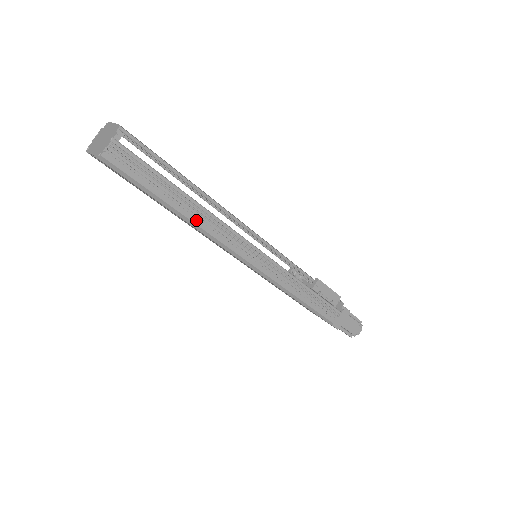
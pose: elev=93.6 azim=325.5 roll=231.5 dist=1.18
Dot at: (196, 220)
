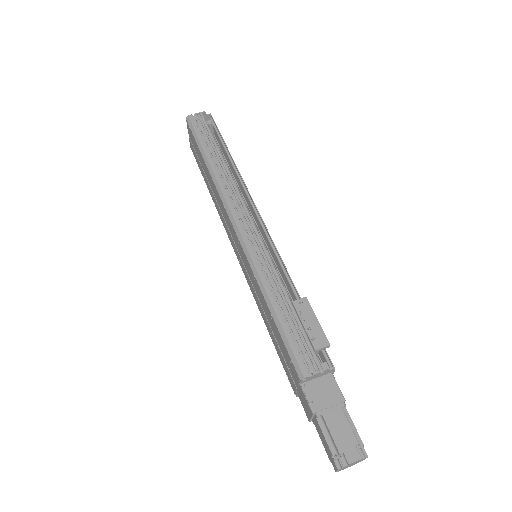
Dot at: (217, 173)
